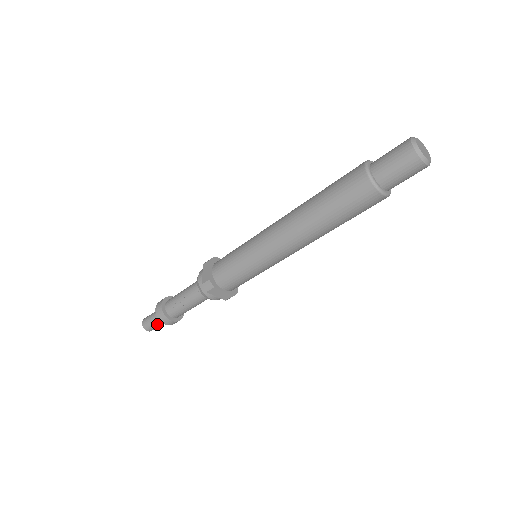
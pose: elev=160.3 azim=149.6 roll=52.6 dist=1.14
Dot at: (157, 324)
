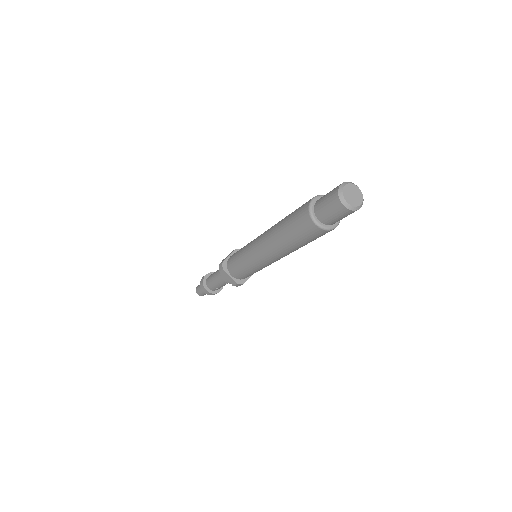
Dot at: occluded
